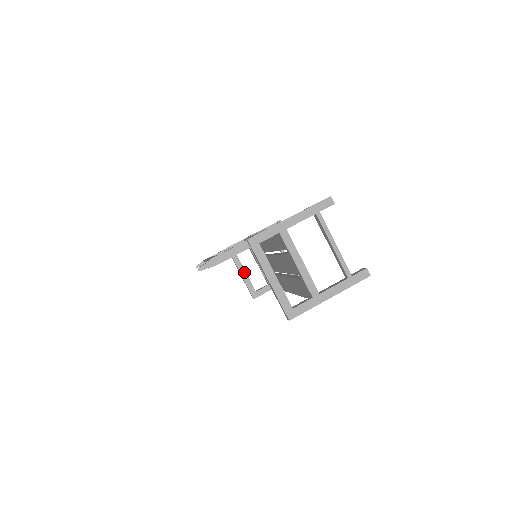
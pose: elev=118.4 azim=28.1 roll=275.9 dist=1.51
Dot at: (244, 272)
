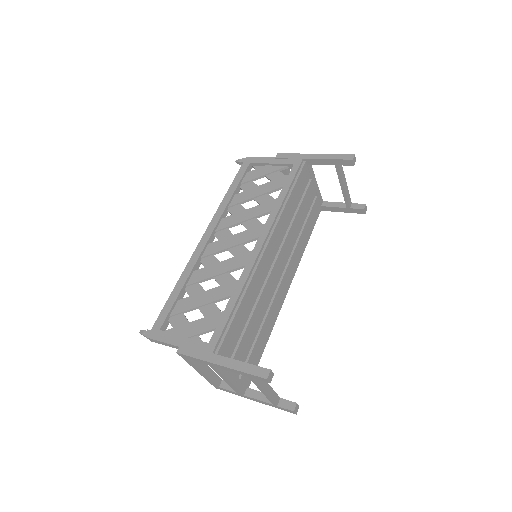
Dot at: occluded
